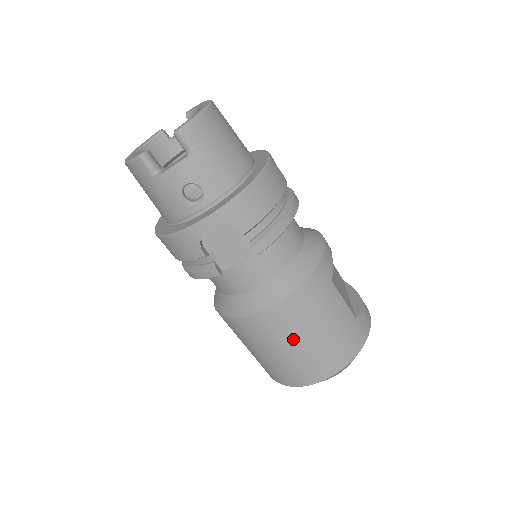
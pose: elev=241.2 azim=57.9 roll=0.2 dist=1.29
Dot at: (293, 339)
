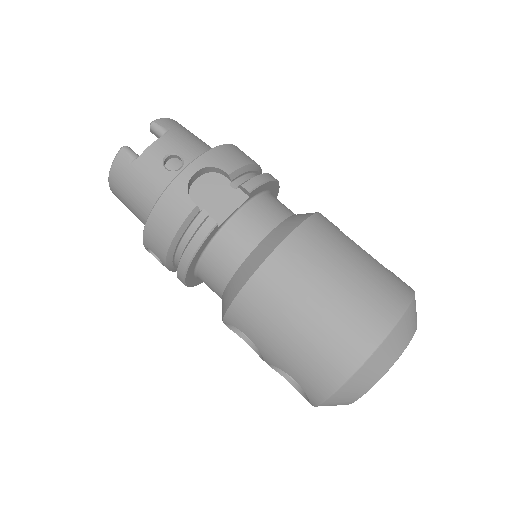
Dot at: (322, 281)
